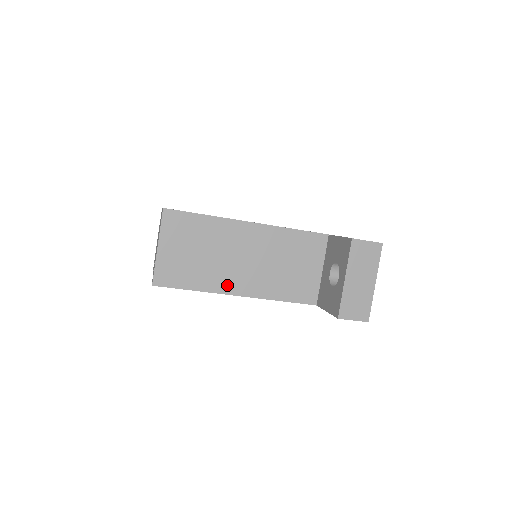
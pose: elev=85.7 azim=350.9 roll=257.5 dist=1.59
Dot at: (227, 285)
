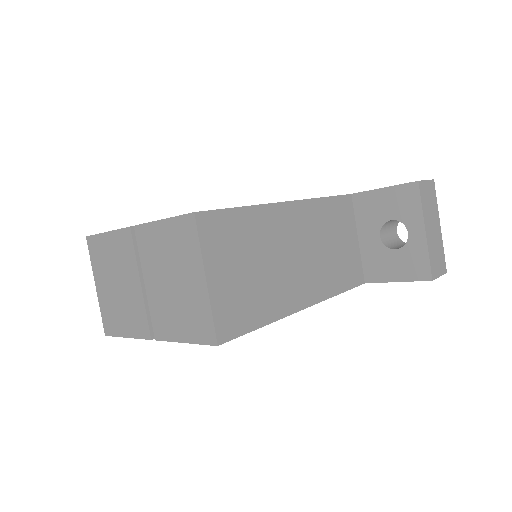
Dot at: (293, 299)
